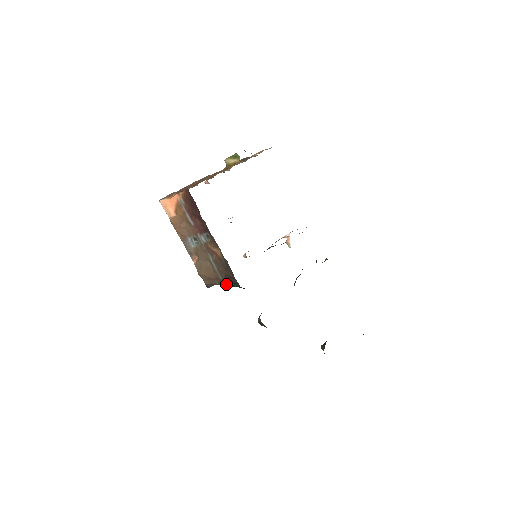
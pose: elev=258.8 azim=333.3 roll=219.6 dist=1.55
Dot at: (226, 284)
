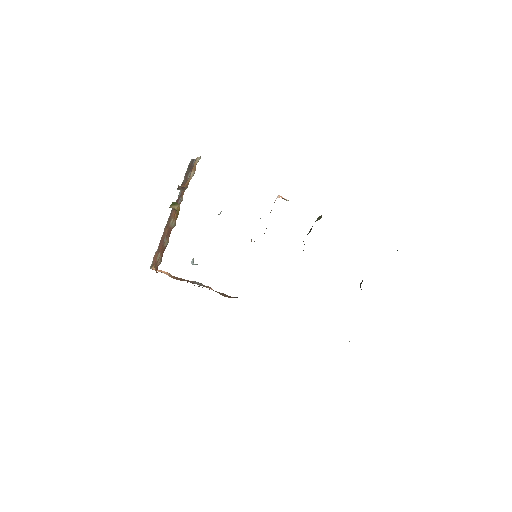
Dot at: occluded
